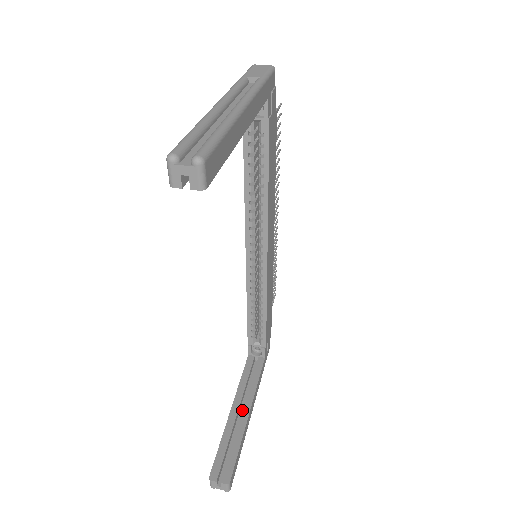
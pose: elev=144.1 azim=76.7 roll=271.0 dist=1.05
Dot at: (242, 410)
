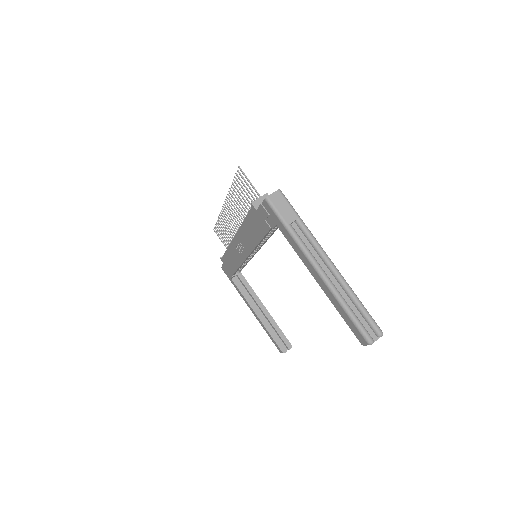
Dot at: (262, 311)
